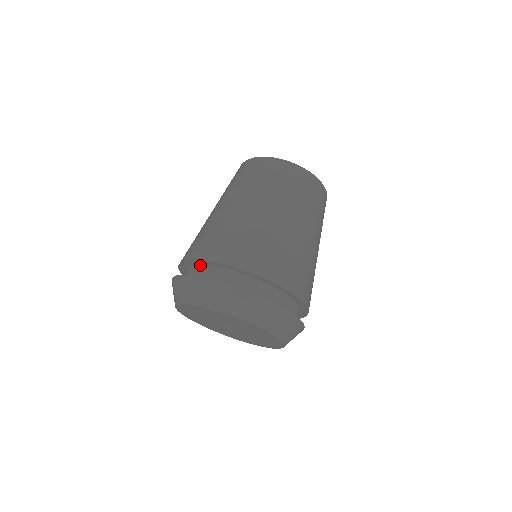
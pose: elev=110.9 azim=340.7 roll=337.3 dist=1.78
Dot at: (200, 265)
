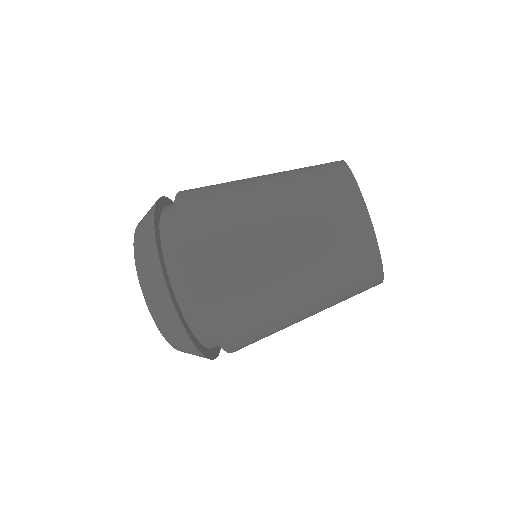
Dot at: occluded
